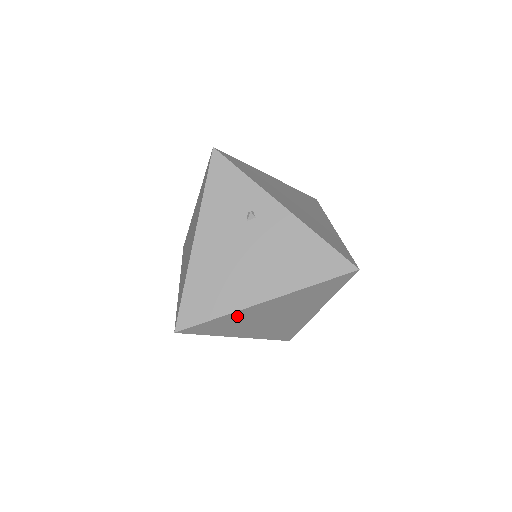
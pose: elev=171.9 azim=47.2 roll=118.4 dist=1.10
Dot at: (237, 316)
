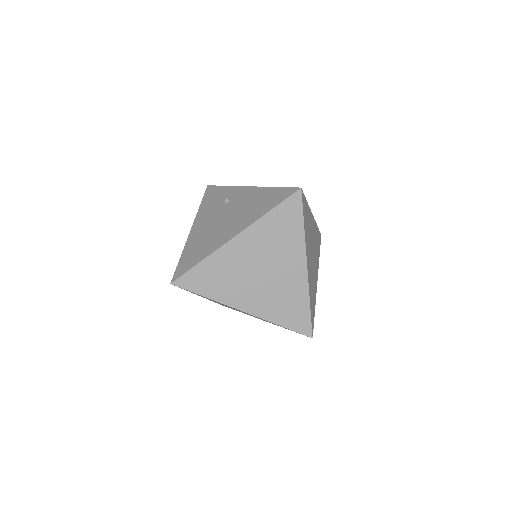
Dot at: (219, 262)
